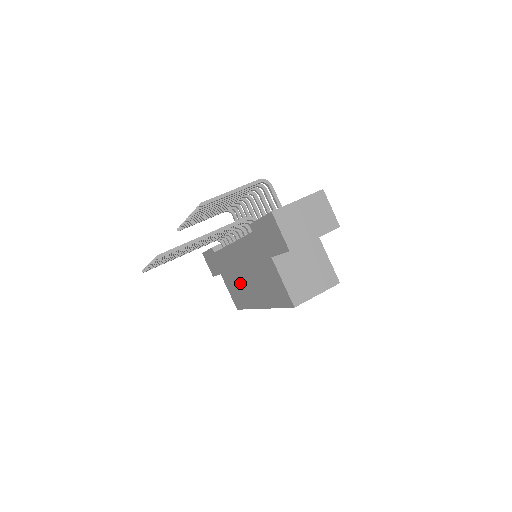
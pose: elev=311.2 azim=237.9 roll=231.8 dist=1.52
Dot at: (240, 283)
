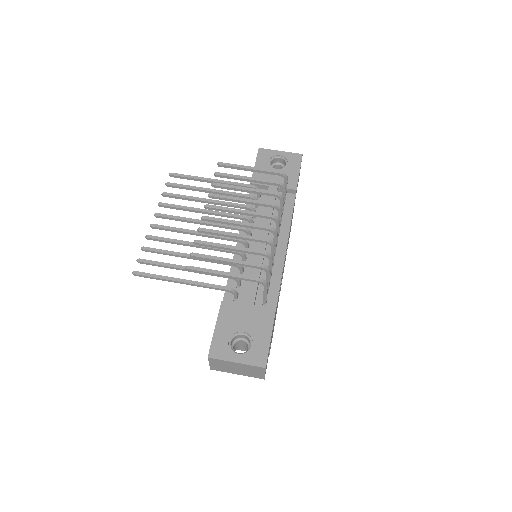
Dot at: occluded
